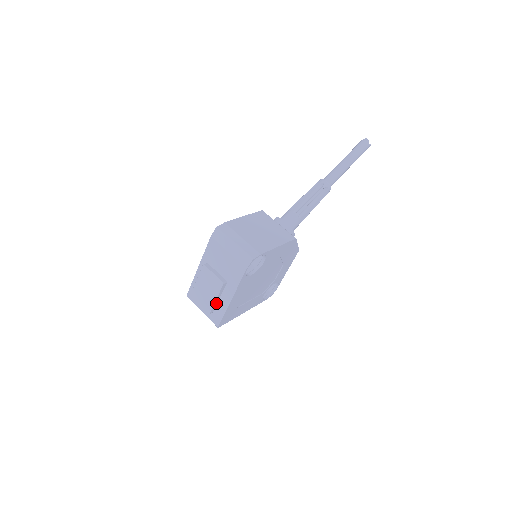
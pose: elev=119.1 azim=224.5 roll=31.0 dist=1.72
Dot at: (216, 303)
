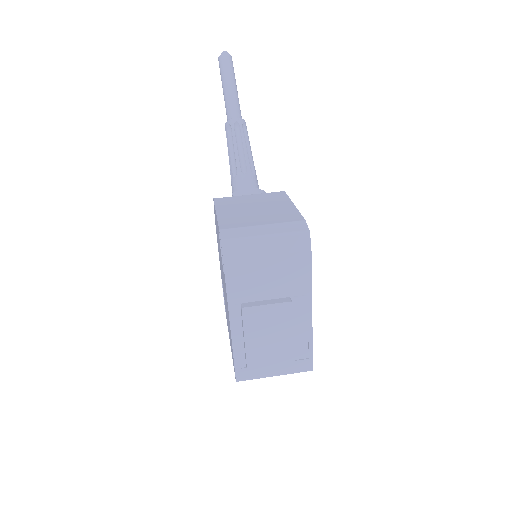
Dot at: (292, 342)
